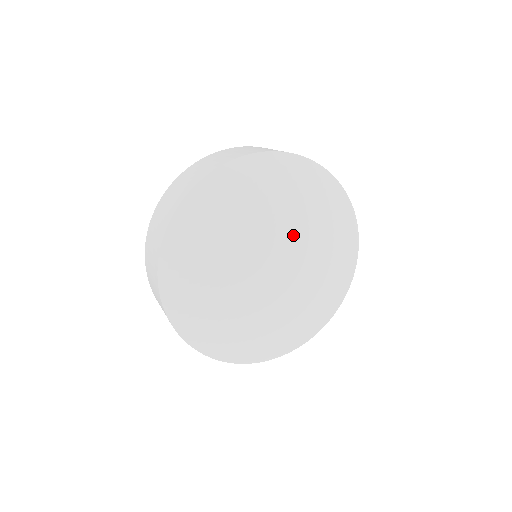
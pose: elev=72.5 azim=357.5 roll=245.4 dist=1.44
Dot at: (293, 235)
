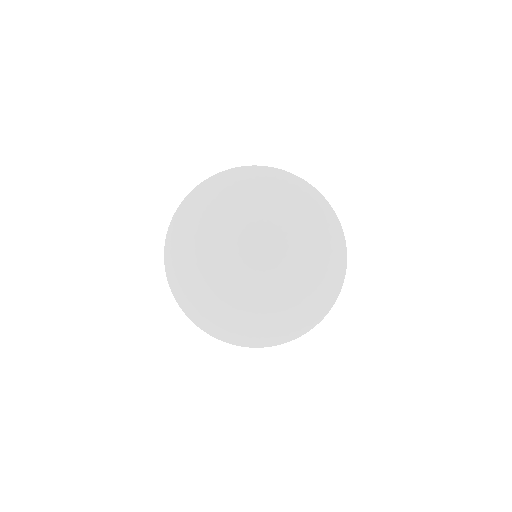
Dot at: (279, 243)
